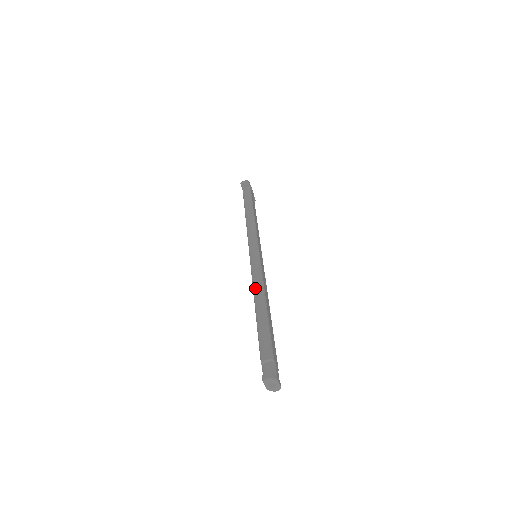
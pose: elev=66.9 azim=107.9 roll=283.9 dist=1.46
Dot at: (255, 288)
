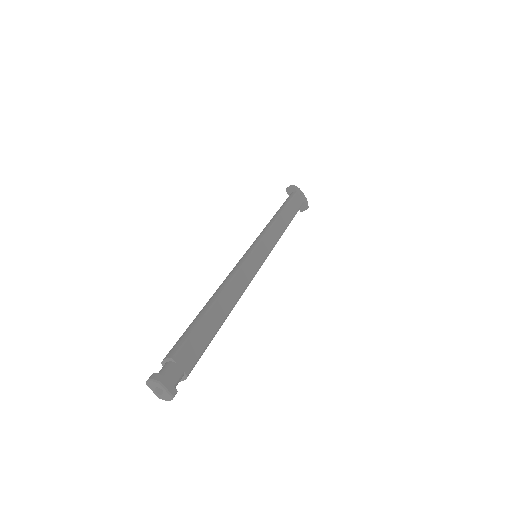
Dot at: (220, 285)
